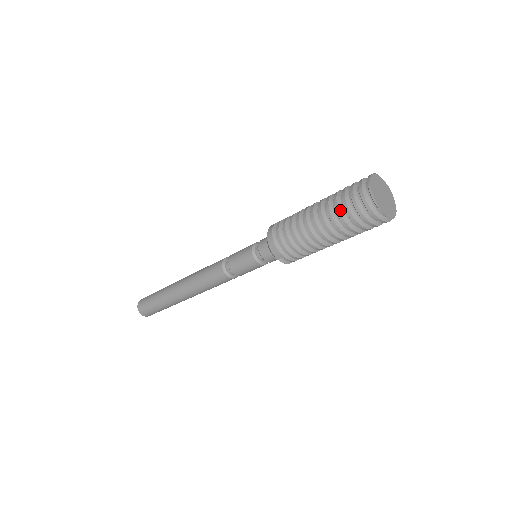
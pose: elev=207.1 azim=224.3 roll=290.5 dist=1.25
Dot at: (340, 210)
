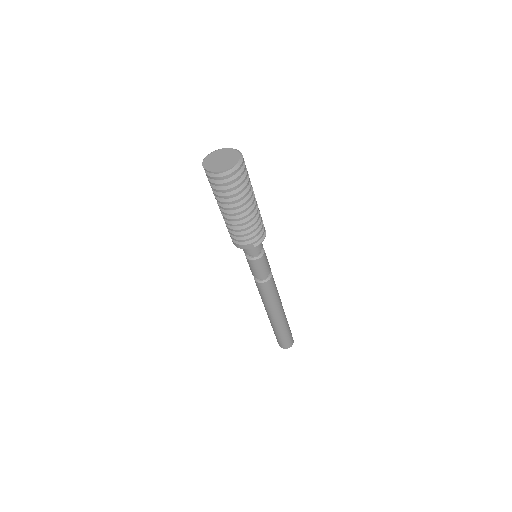
Dot at: (220, 195)
